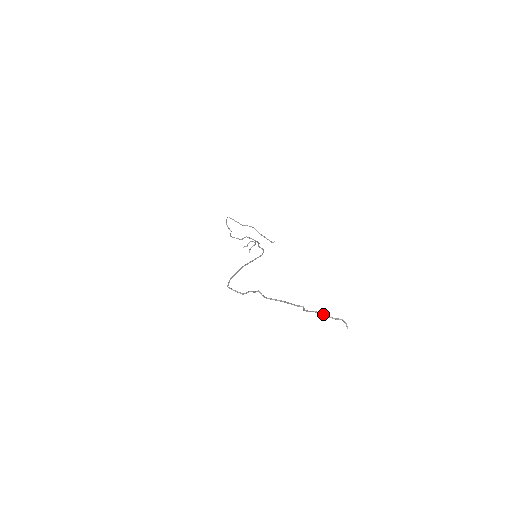
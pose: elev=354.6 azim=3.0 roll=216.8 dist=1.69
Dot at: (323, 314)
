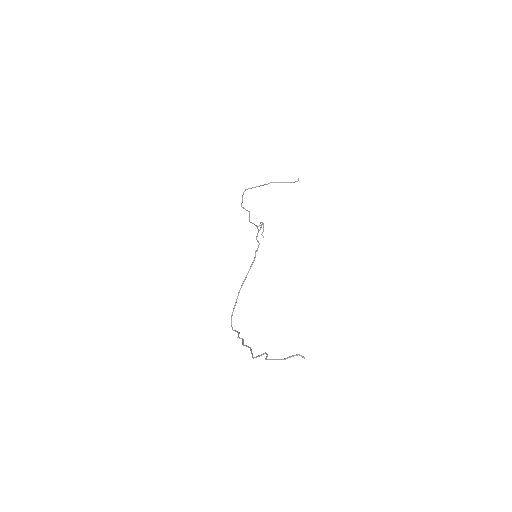
Dot at: occluded
